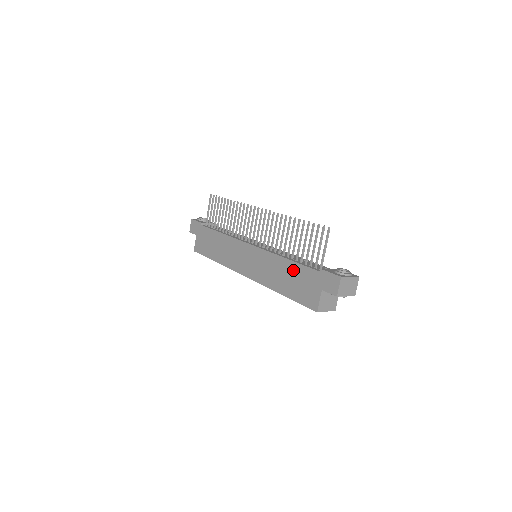
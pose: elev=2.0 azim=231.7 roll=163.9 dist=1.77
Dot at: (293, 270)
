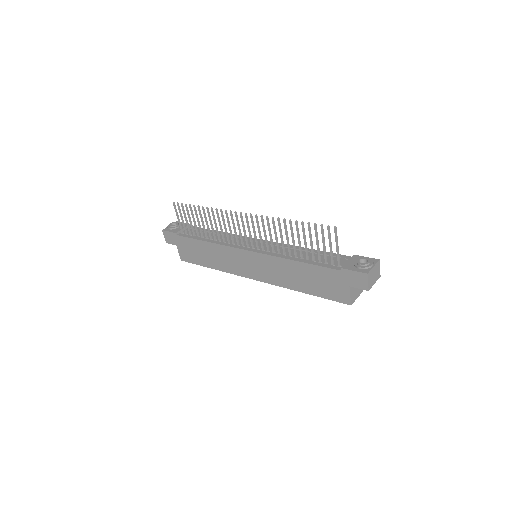
Dot at: (309, 271)
